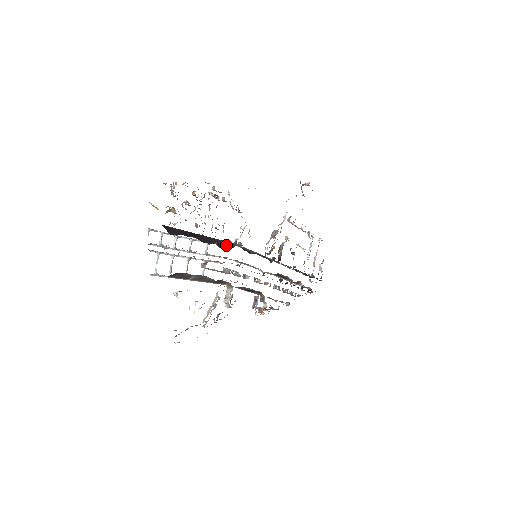
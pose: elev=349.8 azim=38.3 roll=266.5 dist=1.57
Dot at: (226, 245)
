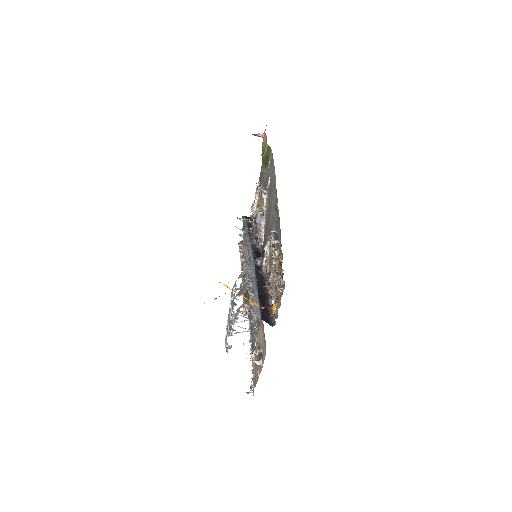
Dot at: (260, 276)
